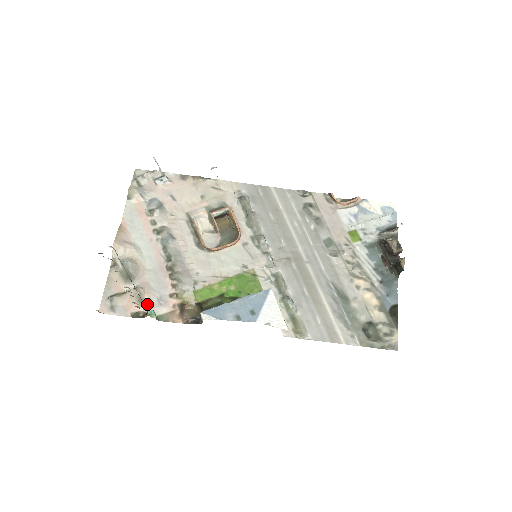
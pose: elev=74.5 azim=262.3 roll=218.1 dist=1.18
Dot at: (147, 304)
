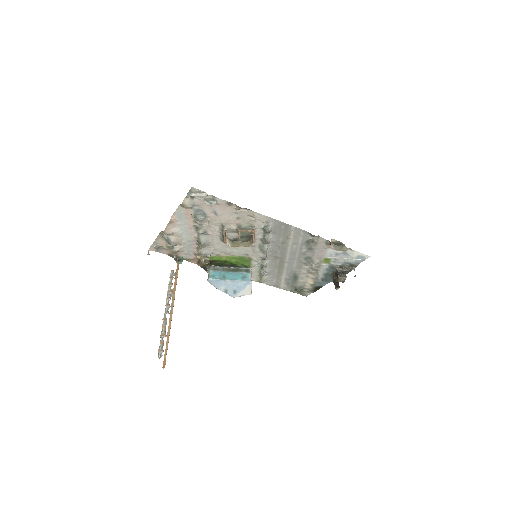
Dot at: (179, 254)
